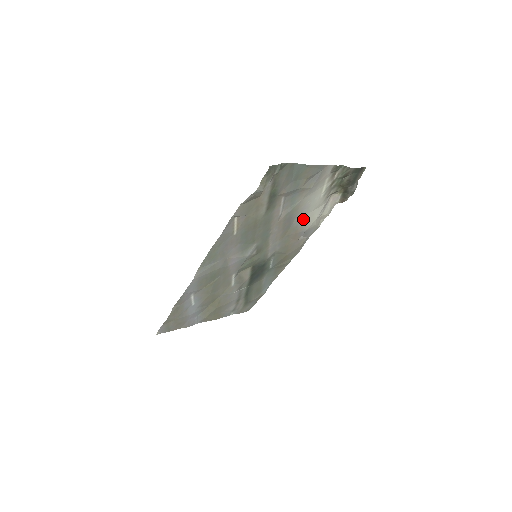
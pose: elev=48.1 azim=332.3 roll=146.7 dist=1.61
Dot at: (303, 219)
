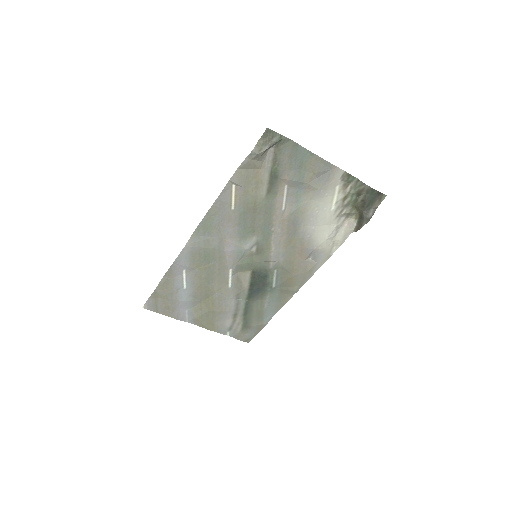
Dot at: (311, 231)
